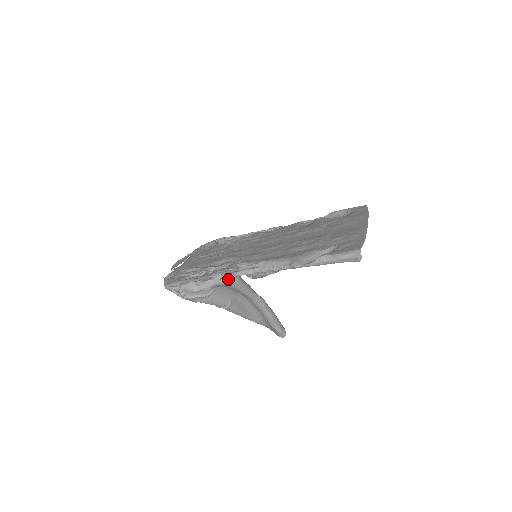
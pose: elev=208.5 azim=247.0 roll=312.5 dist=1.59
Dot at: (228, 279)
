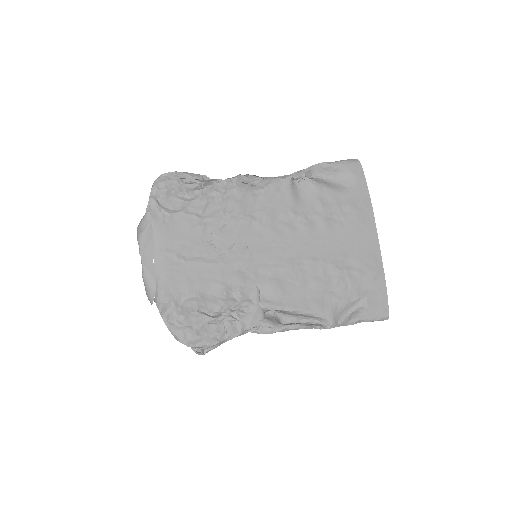
Dot at: (257, 329)
